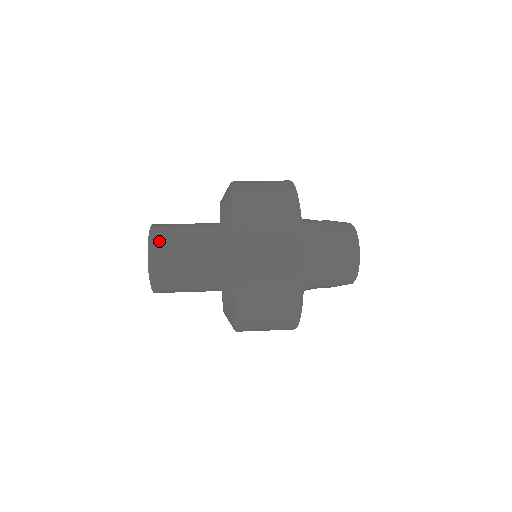
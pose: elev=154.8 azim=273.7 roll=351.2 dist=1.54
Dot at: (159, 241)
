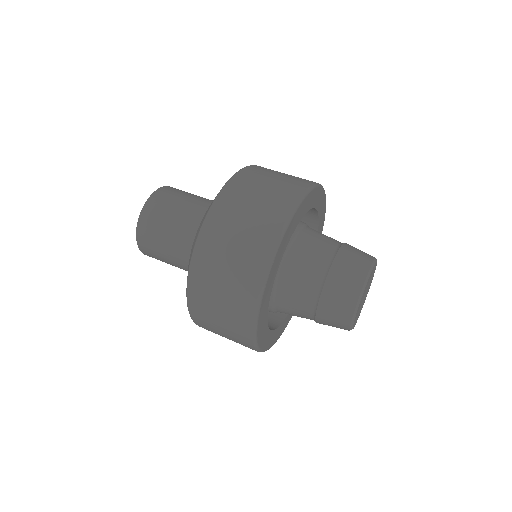
Dot at: (148, 222)
